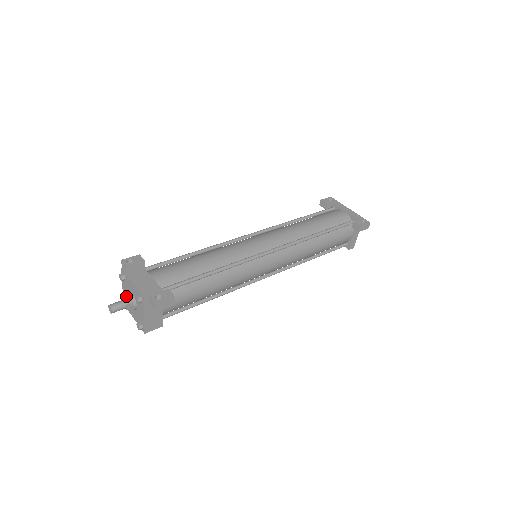
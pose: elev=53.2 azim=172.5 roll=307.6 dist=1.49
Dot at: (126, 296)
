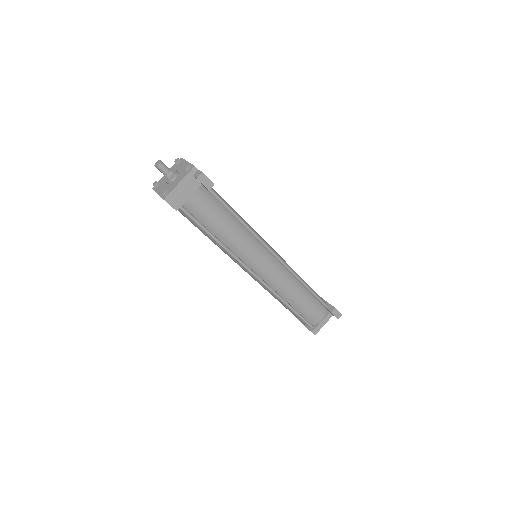
Dot at: occluded
